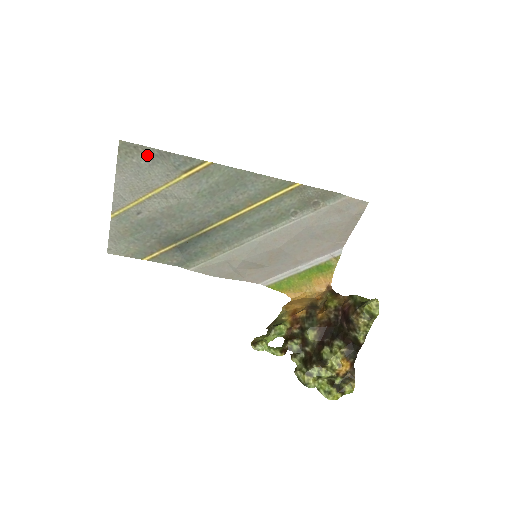
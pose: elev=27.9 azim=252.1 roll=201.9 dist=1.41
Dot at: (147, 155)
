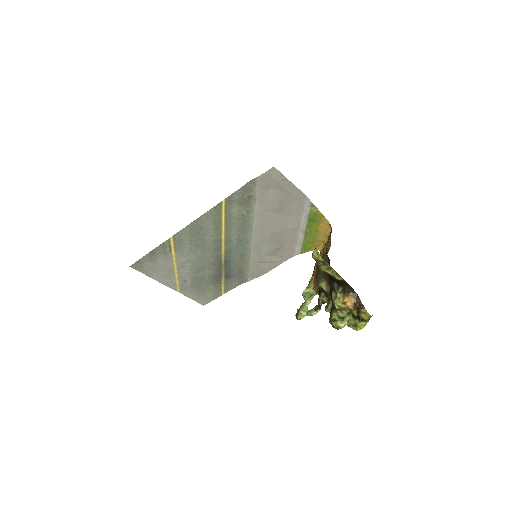
Dot at: (147, 260)
